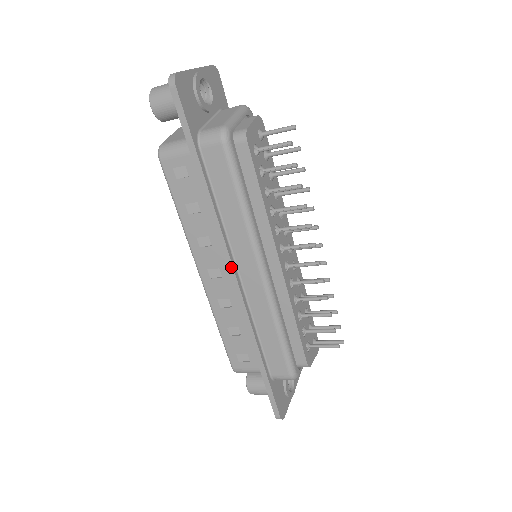
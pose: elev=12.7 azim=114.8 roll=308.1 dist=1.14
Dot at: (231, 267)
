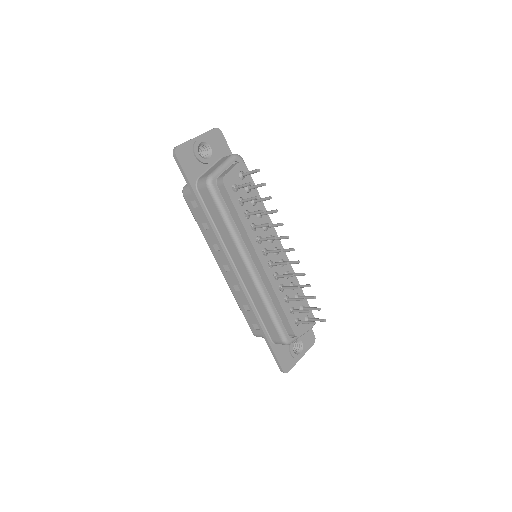
Dot at: (230, 265)
